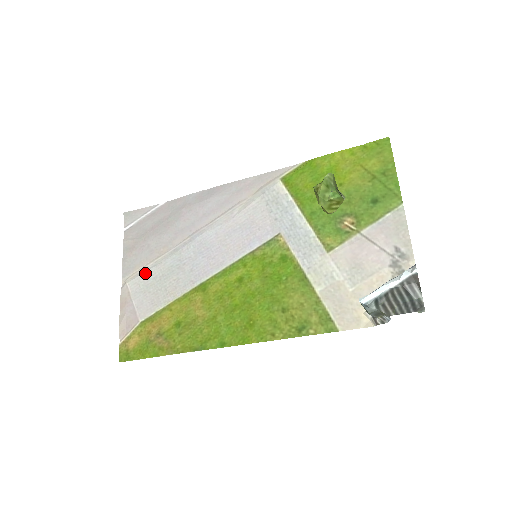
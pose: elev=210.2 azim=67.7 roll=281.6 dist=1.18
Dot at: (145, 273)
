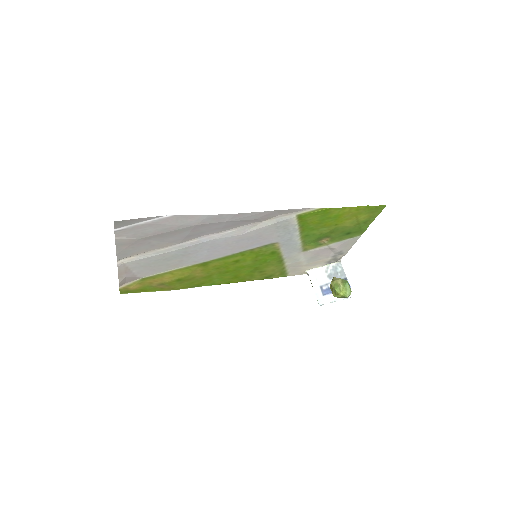
Dot at: (146, 258)
